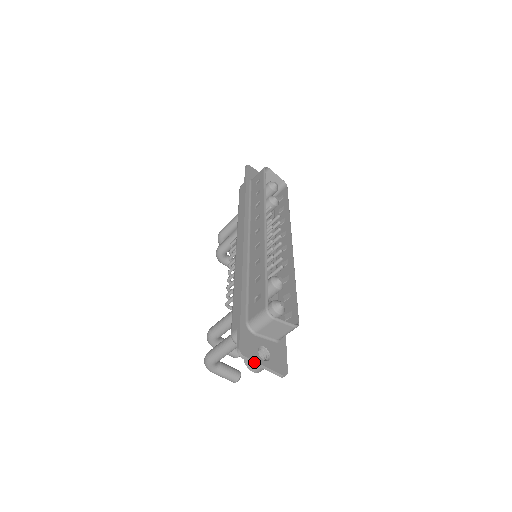
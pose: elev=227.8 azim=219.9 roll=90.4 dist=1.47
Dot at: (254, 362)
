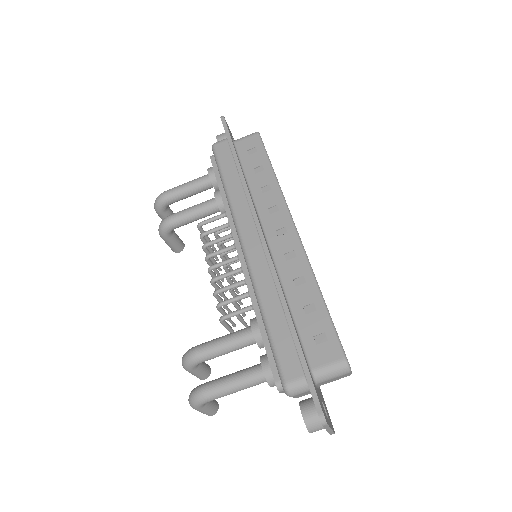
Dot at: (328, 427)
